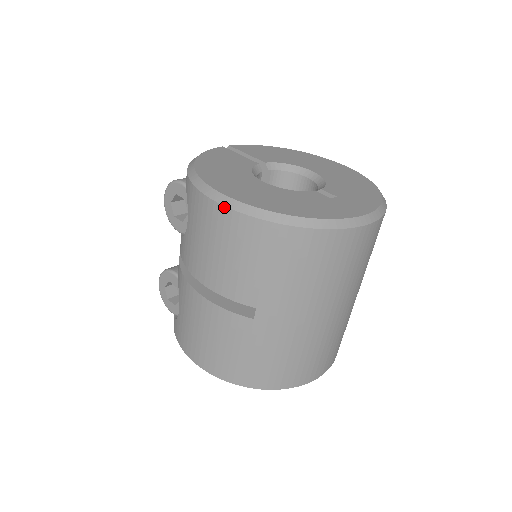
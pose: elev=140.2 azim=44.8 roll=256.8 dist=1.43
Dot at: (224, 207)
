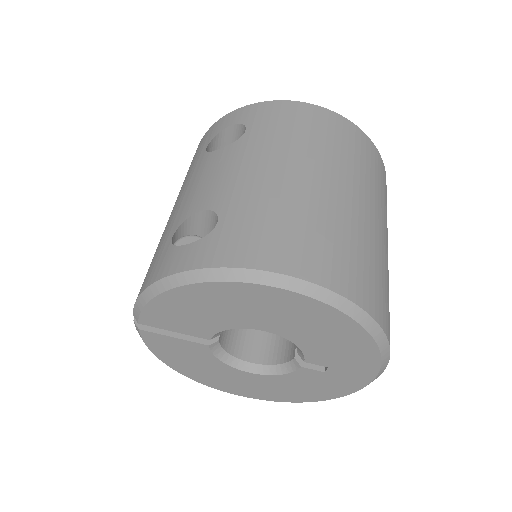
Dot at: occluded
